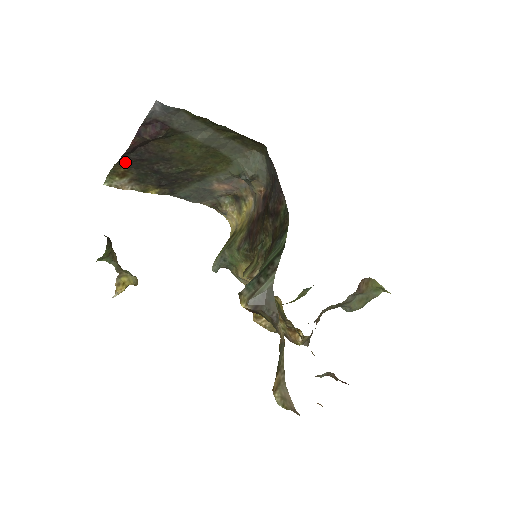
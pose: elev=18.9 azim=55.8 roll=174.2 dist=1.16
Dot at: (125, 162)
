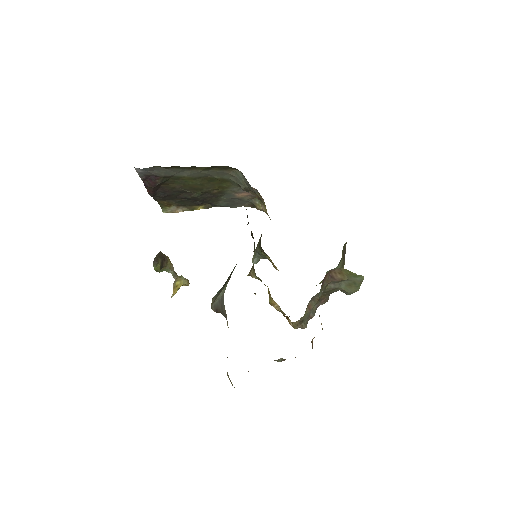
Dot at: (161, 199)
